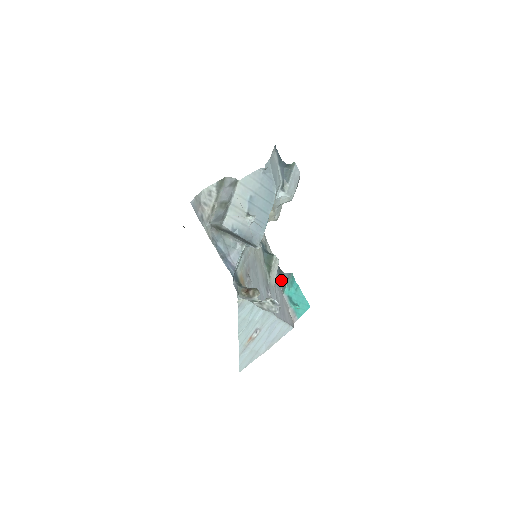
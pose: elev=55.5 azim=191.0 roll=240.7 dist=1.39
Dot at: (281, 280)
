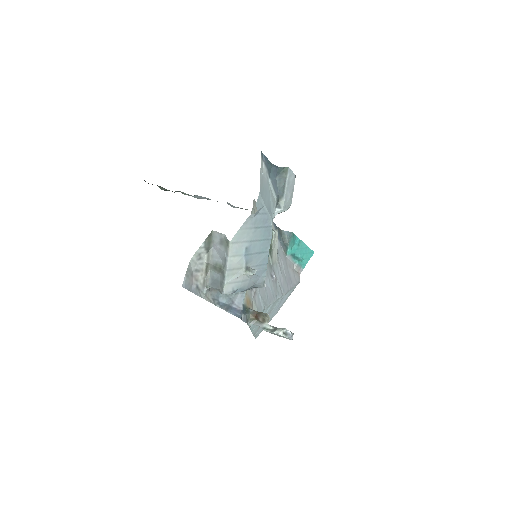
Dot at: (282, 242)
